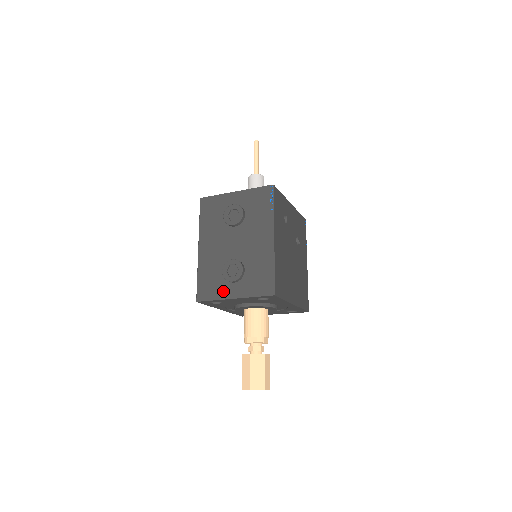
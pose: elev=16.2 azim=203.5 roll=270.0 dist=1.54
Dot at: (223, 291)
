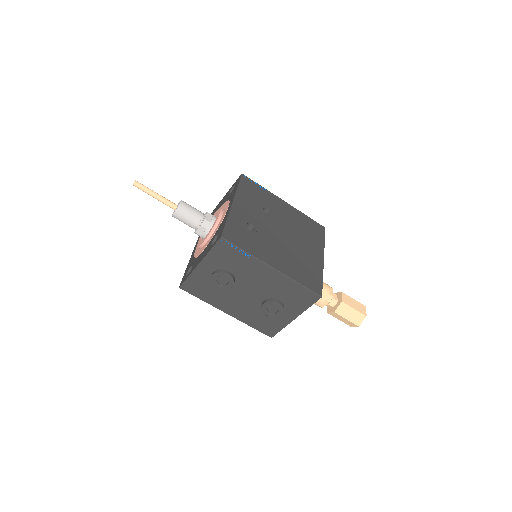
Dot at: (281, 321)
